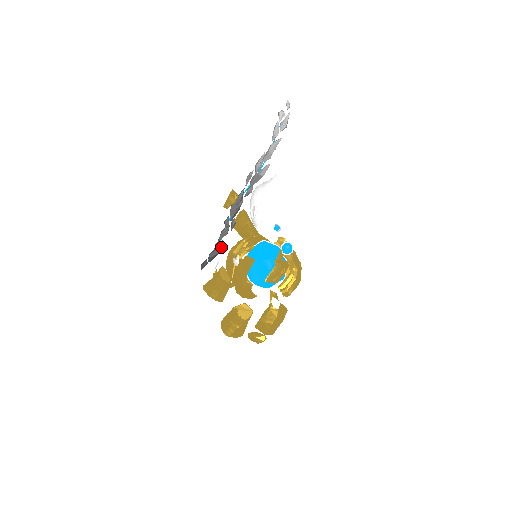
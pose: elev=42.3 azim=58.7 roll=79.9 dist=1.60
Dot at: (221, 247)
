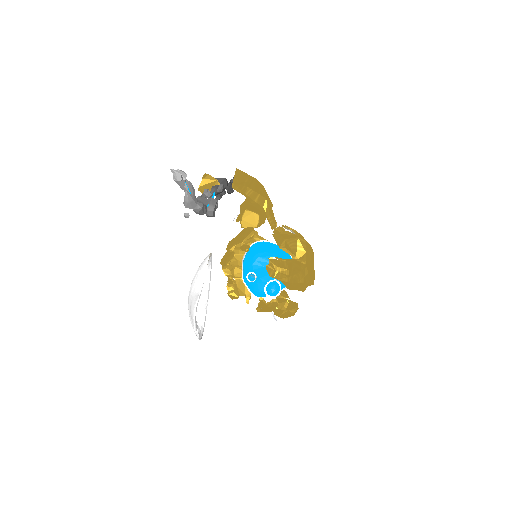
Dot at: occluded
